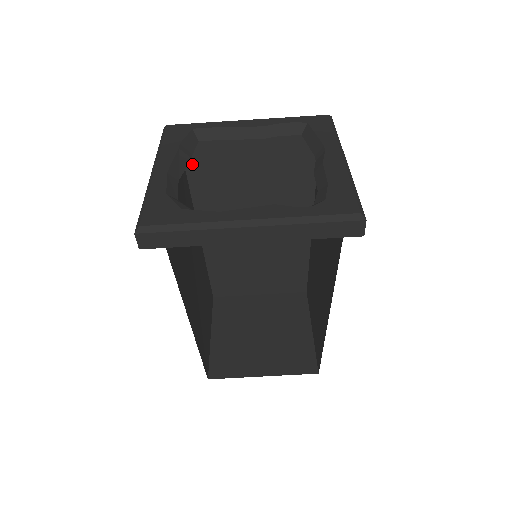
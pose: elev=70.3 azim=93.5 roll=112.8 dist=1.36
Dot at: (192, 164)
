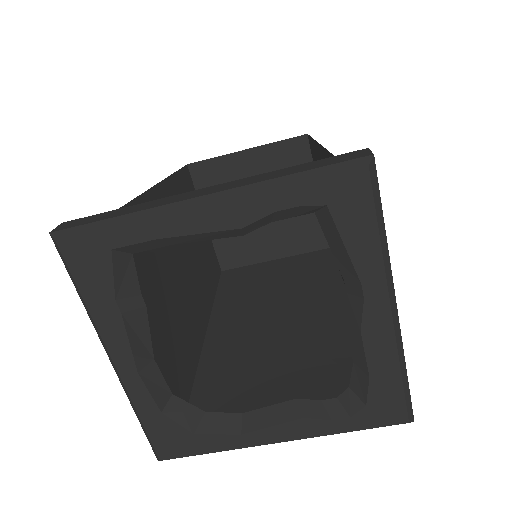
Dot at: occluded
